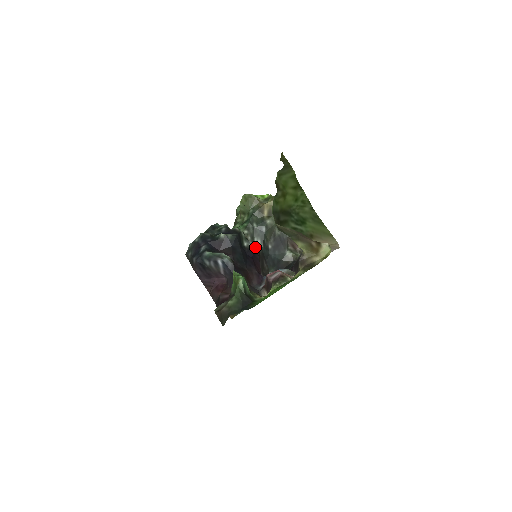
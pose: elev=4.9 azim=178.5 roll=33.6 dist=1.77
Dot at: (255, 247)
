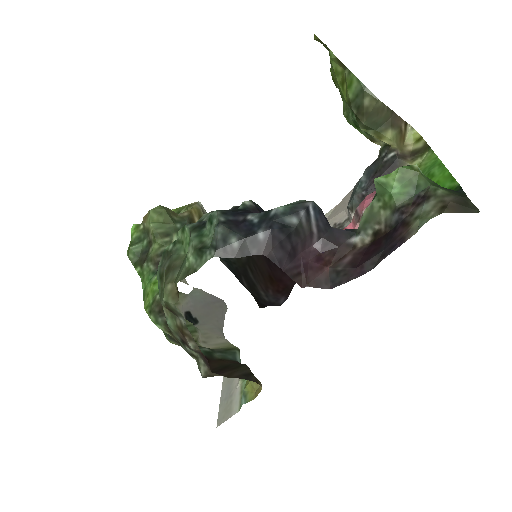
Dot at: occluded
